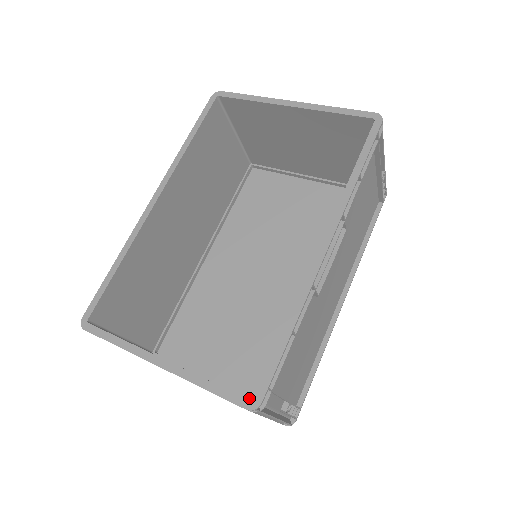
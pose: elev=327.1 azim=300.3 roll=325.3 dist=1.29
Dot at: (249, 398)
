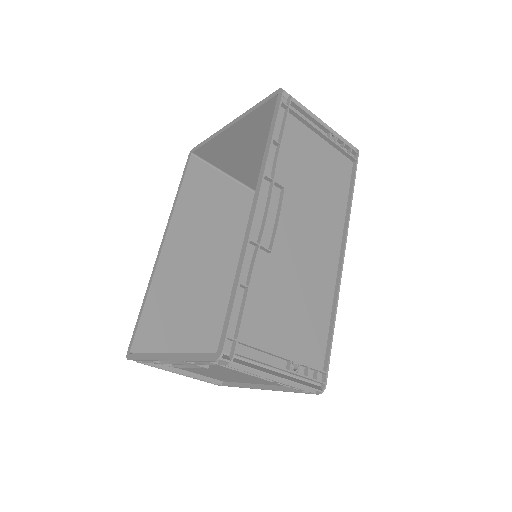
Dot at: occluded
